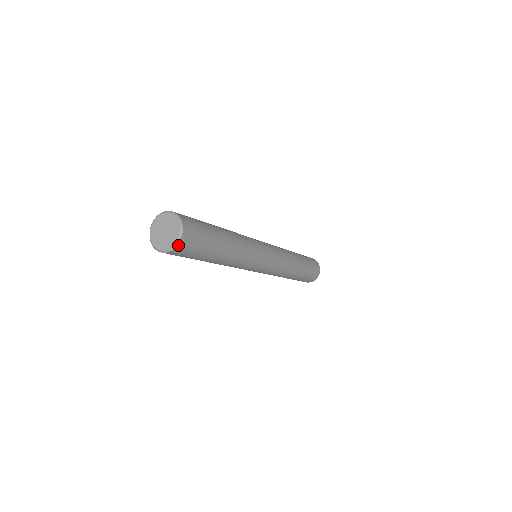
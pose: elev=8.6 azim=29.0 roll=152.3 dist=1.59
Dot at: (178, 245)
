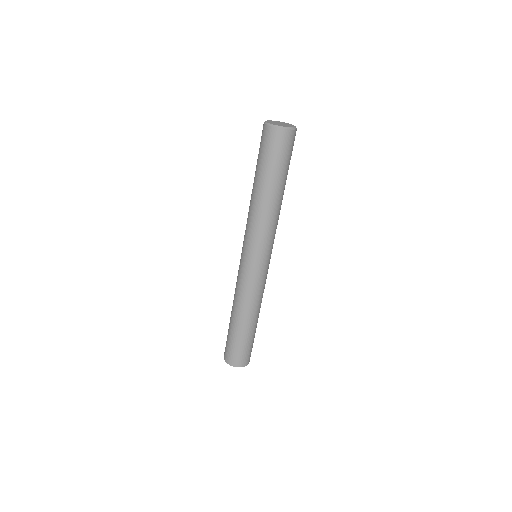
Dot at: (277, 129)
